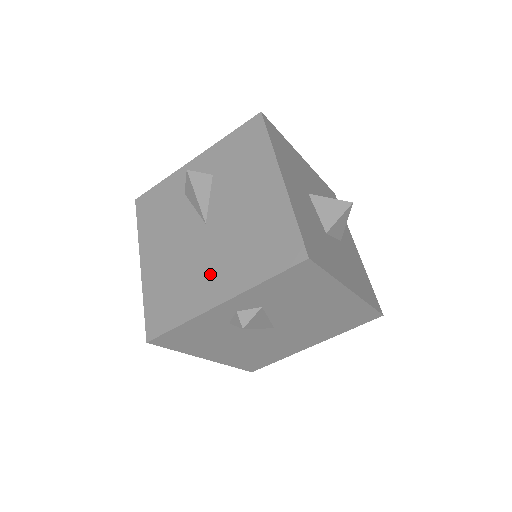
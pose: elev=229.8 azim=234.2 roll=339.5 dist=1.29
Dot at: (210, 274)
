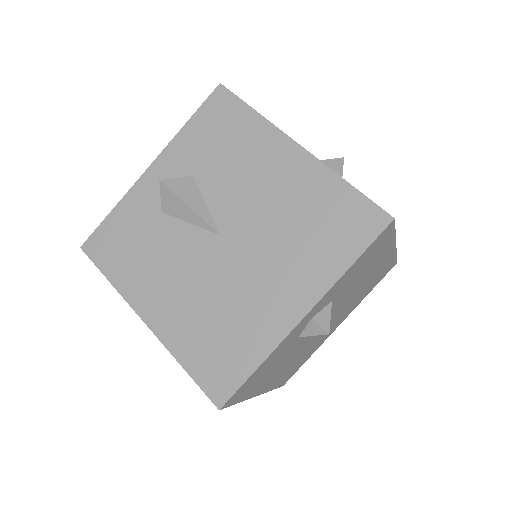
Dot at: occluded
